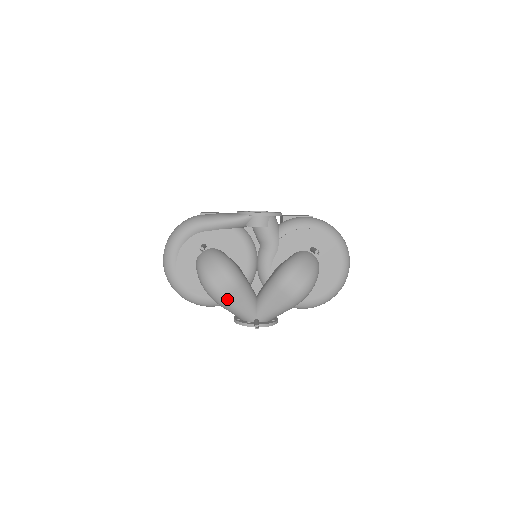
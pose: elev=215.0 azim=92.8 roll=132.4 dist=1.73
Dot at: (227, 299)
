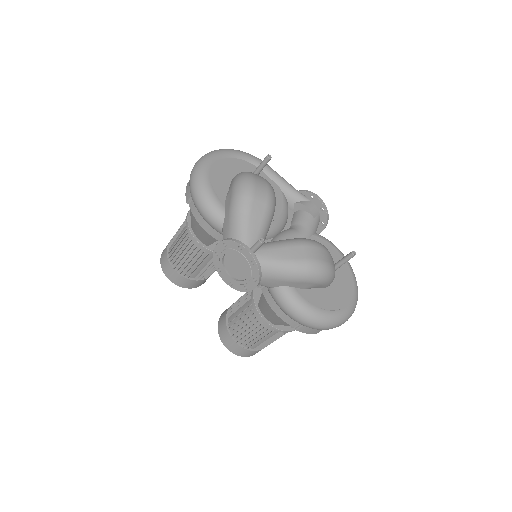
Dot at: (252, 202)
